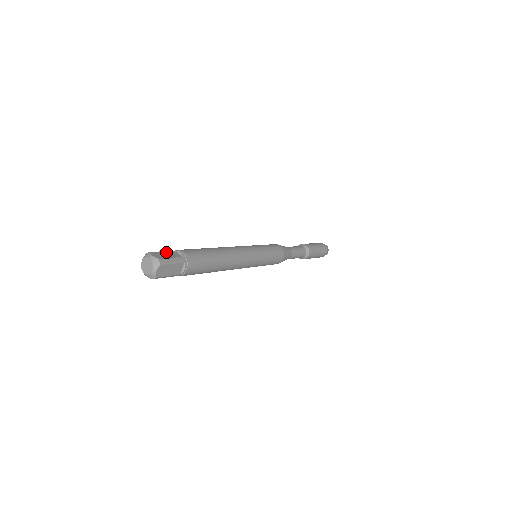
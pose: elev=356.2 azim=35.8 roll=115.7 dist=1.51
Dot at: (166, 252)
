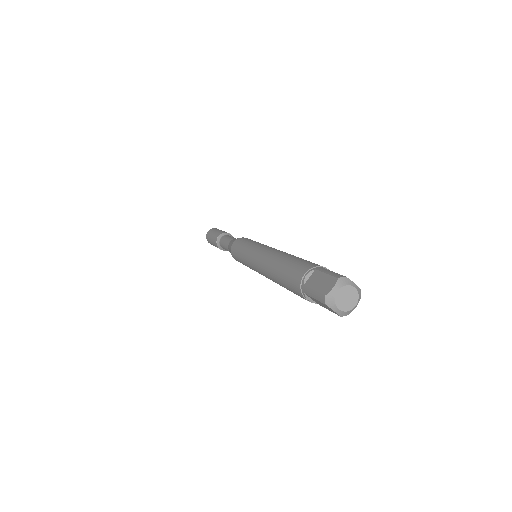
Dot at: occluded
